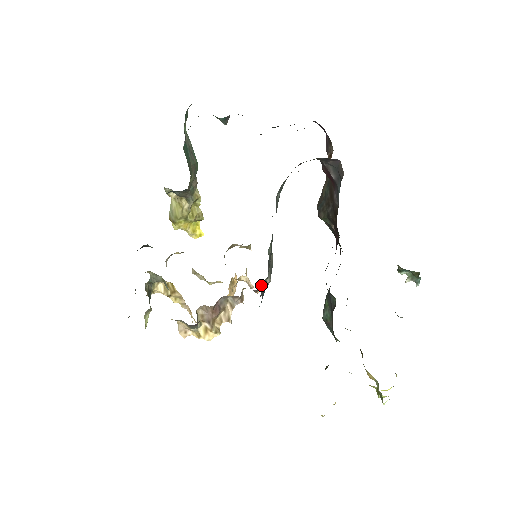
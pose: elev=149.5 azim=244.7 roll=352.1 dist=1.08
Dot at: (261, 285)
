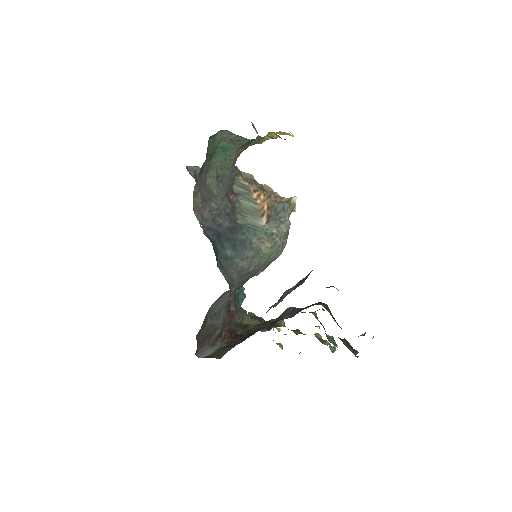
Dot at: occluded
